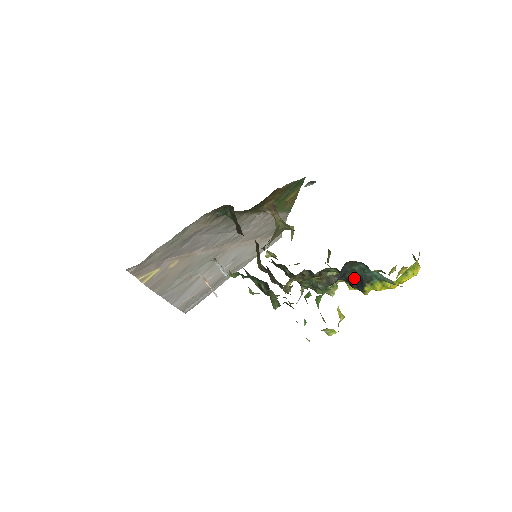
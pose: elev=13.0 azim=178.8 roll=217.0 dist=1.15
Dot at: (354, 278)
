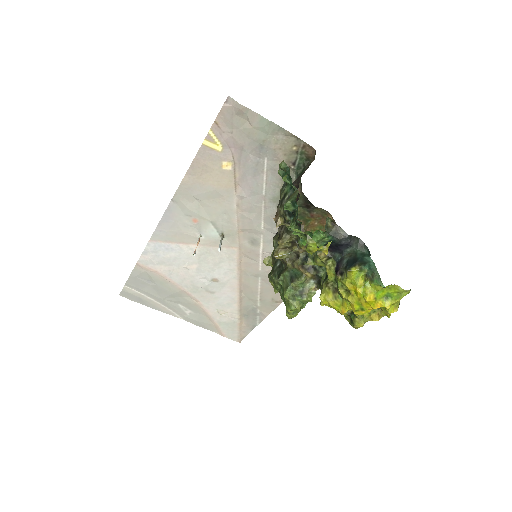
Dot at: (350, 258)
